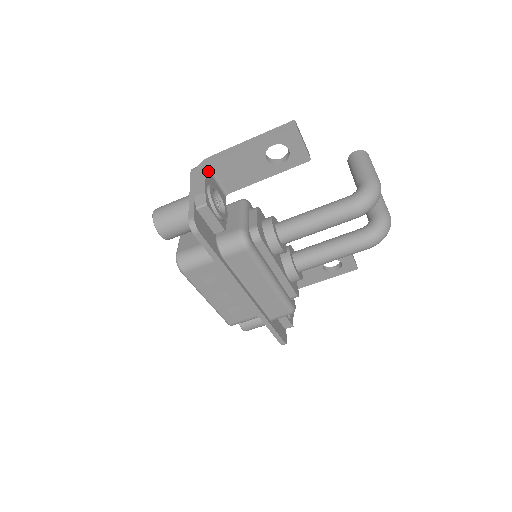
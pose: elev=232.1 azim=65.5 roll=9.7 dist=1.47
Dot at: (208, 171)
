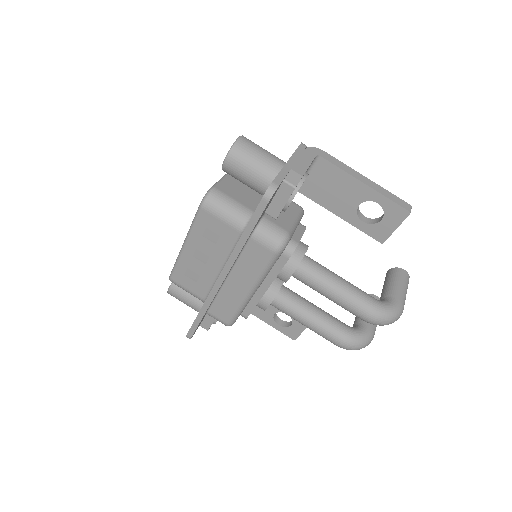
Dot at: (313, 160)
